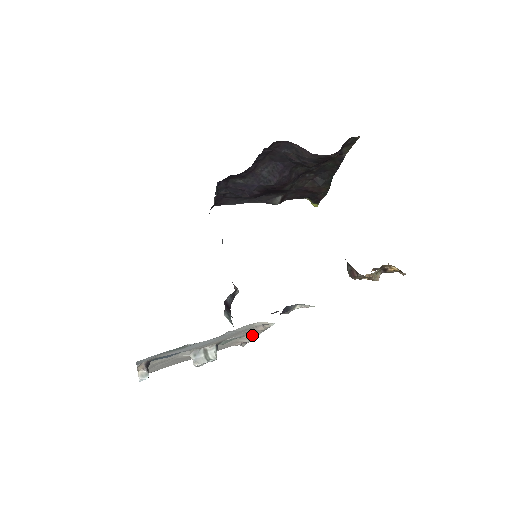
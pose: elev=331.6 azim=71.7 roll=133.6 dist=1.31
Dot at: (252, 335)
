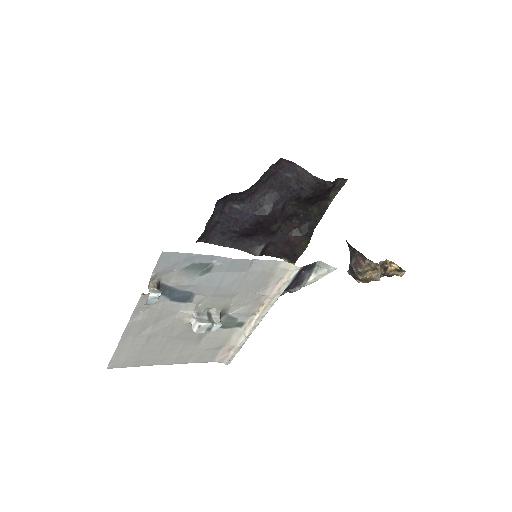
Dot at: (254, 320)
